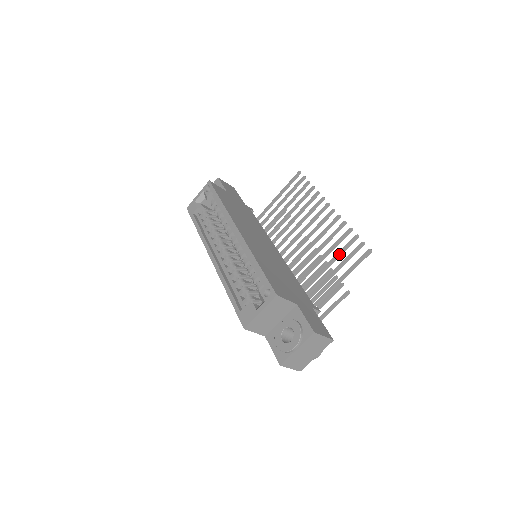
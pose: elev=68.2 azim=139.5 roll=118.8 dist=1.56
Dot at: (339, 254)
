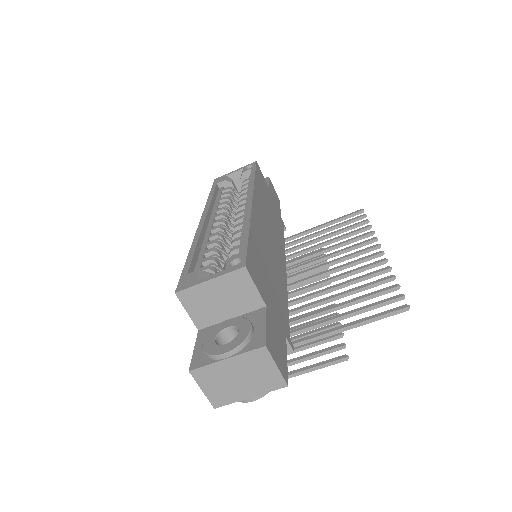
Dot at: (361, 298)
